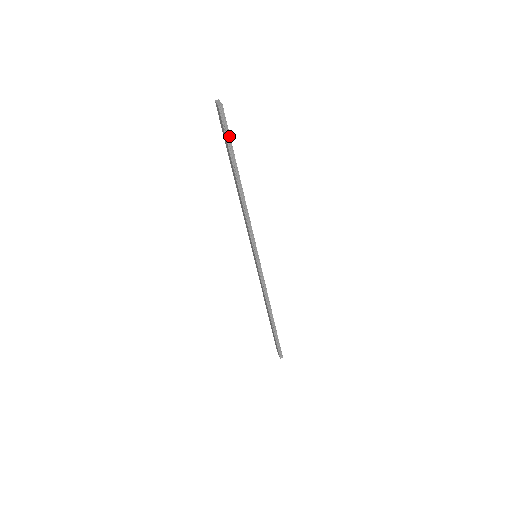
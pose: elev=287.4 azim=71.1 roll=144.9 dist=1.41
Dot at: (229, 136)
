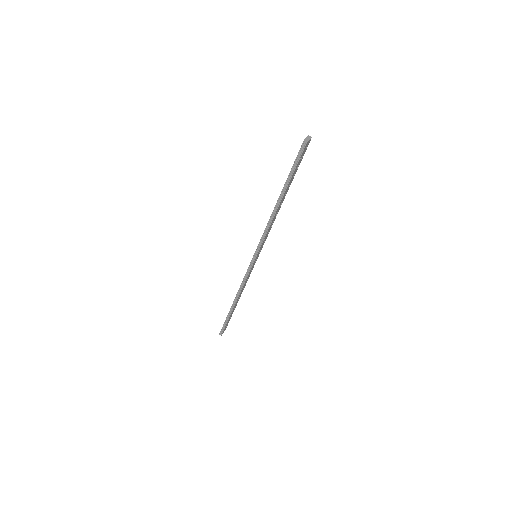
Dot at: (296, 166)
